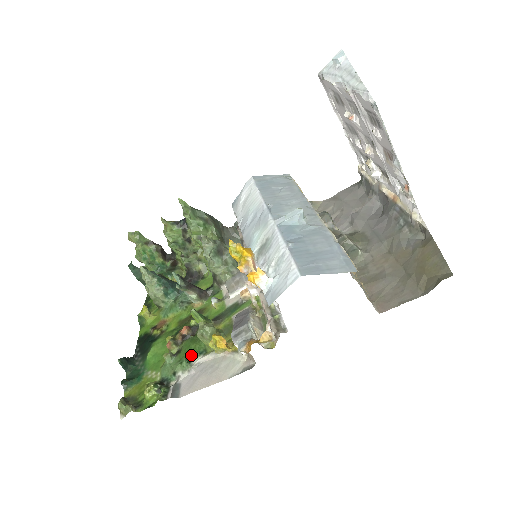
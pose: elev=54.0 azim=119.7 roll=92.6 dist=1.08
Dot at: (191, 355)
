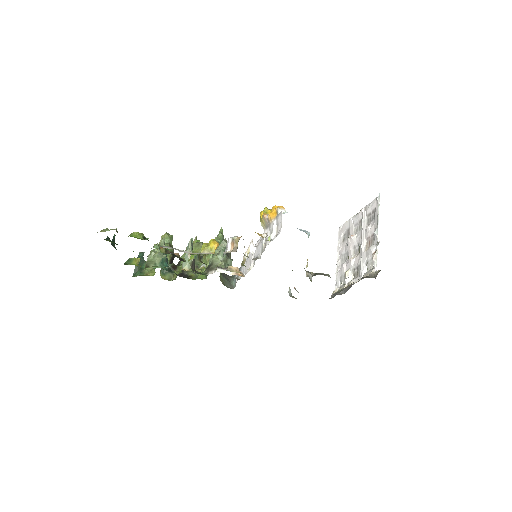
Dot at: occluded
